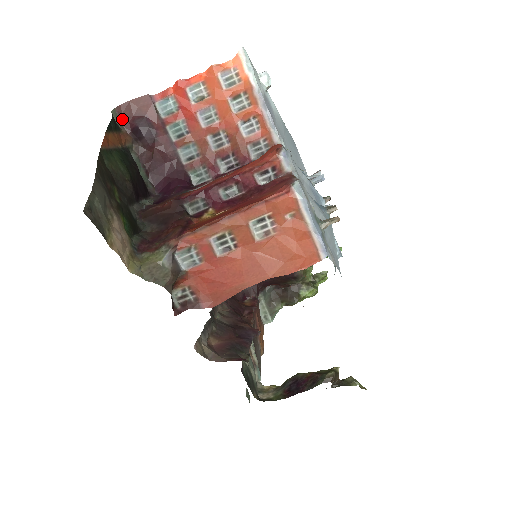
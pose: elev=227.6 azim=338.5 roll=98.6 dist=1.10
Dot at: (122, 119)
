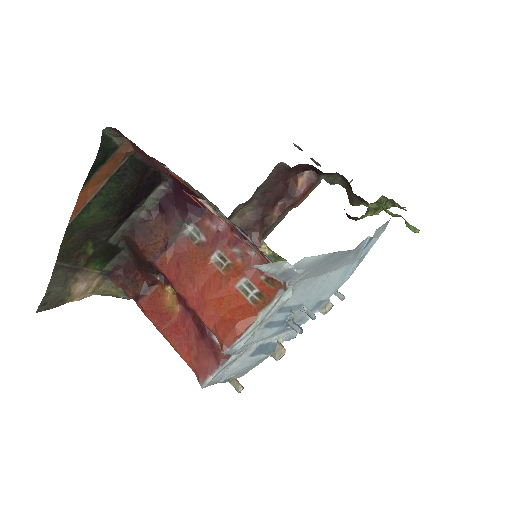
Dot at: (121, 134)
